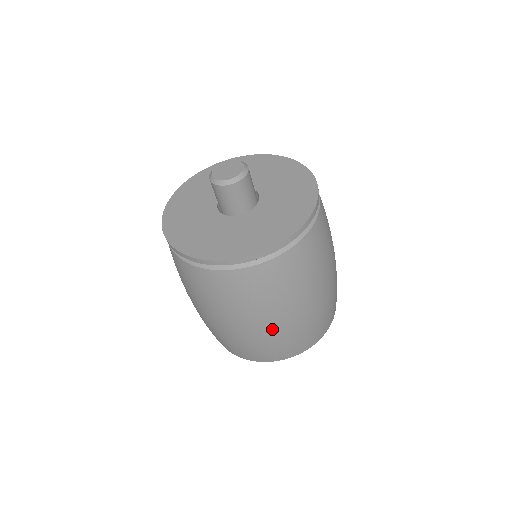
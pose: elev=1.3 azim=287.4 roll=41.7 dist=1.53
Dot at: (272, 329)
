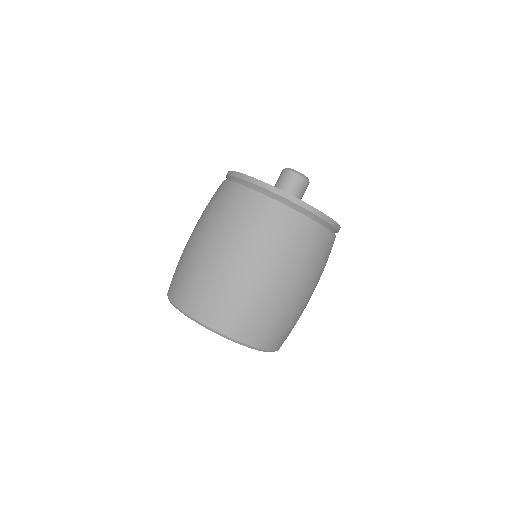
Dot at: (287, 295)
